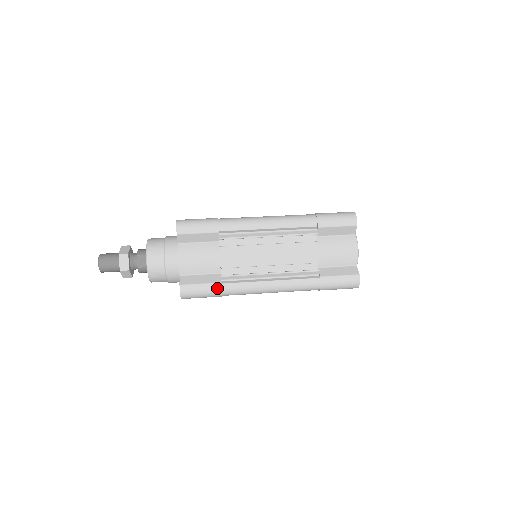
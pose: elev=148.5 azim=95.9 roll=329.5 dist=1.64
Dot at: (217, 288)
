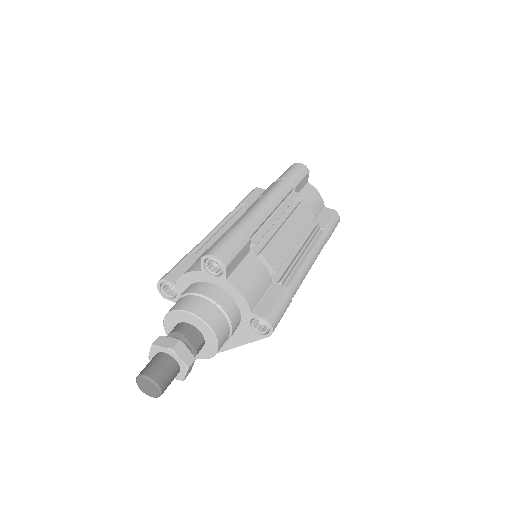
Dot at: (288, 295)
